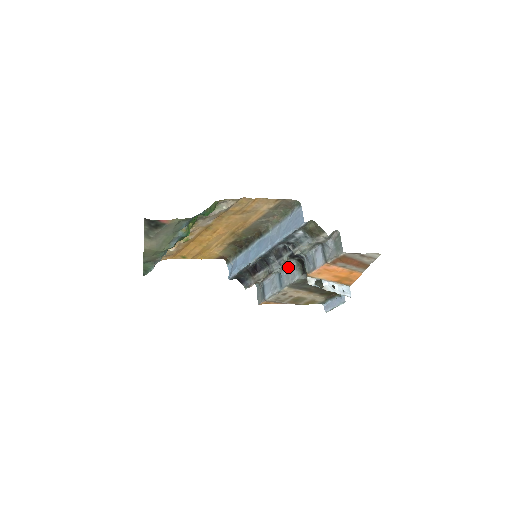
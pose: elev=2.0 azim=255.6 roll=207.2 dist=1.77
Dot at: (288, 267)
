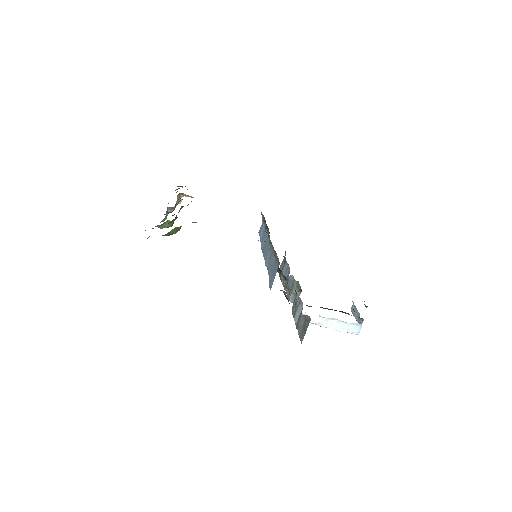
Dot at: occluded
